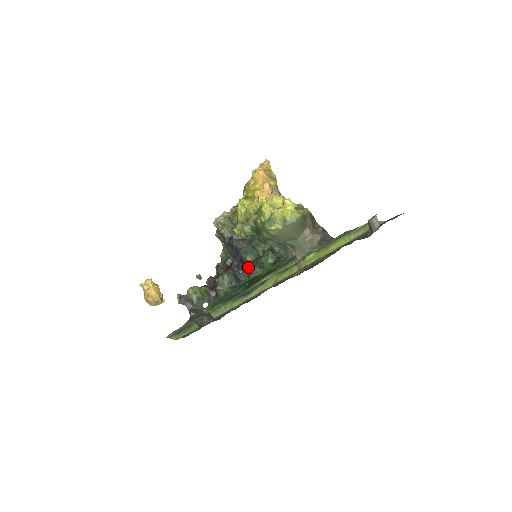
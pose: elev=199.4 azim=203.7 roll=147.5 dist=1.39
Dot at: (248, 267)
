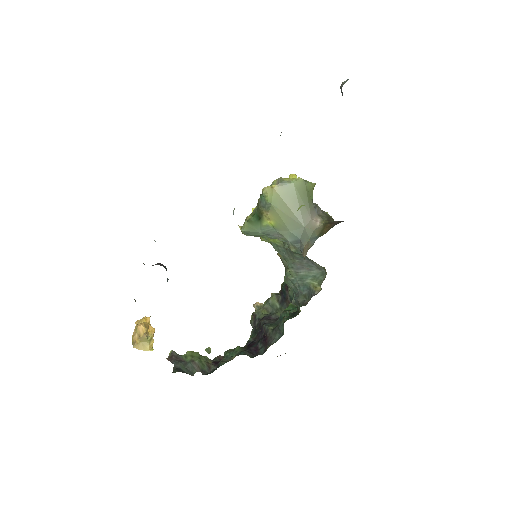
Dot at: (268, 339)
